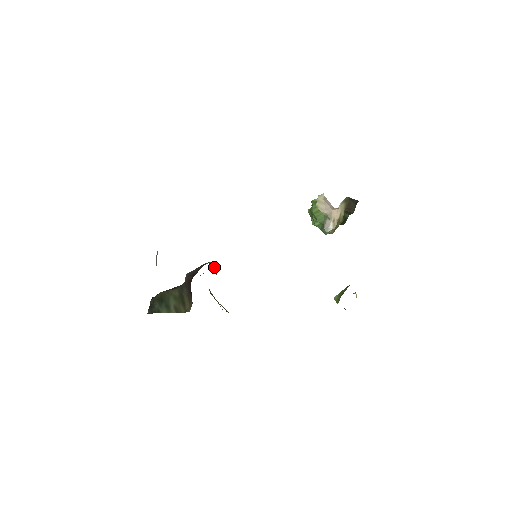
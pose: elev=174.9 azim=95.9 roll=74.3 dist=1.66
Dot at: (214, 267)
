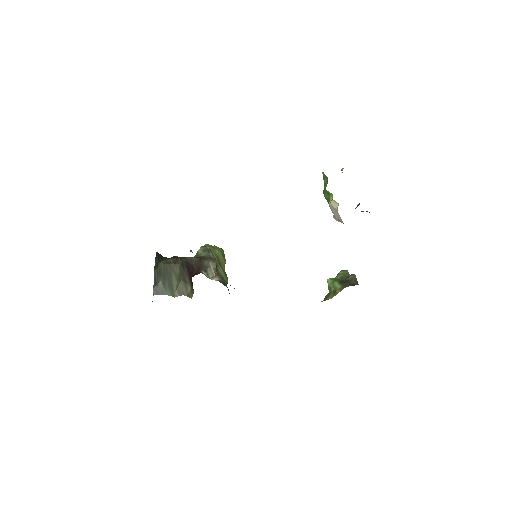
Dot at: (214, 268)
